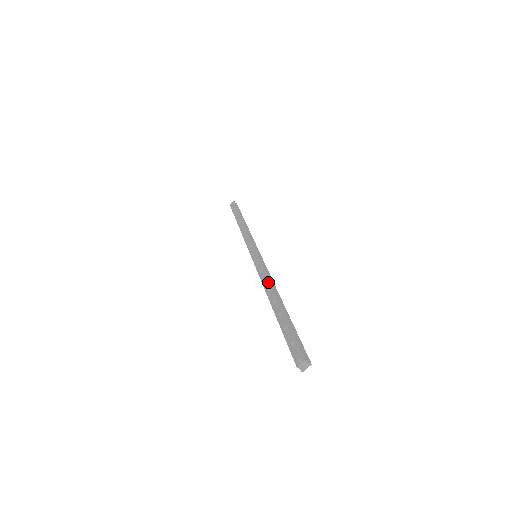
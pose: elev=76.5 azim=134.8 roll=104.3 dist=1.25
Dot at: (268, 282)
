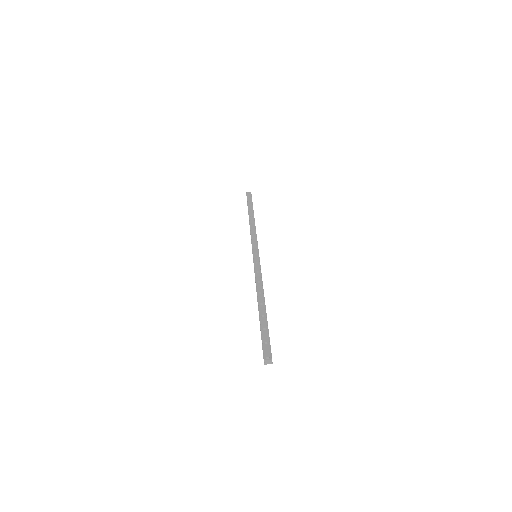
Dot at: (261, 286)
